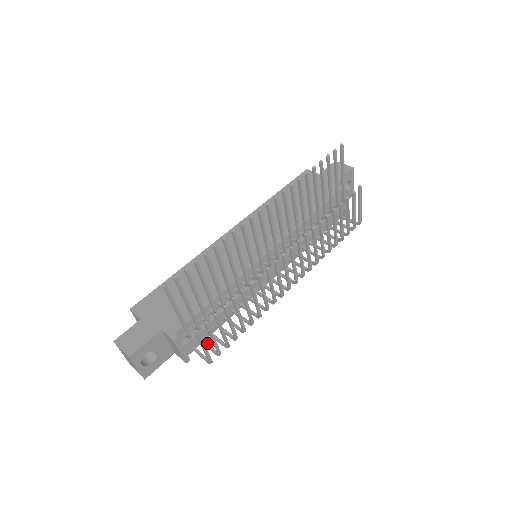
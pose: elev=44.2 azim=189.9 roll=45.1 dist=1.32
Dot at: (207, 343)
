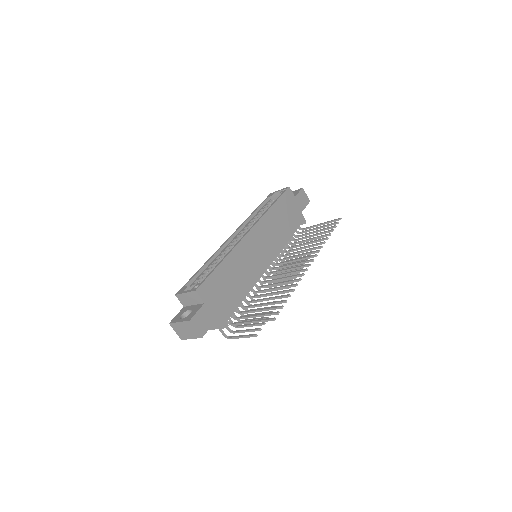
Dot at: occluded
